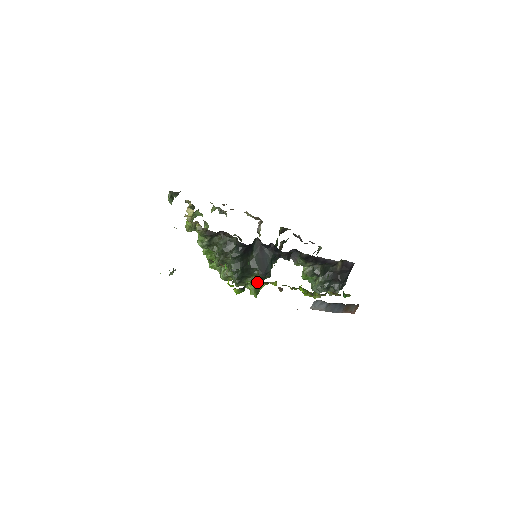
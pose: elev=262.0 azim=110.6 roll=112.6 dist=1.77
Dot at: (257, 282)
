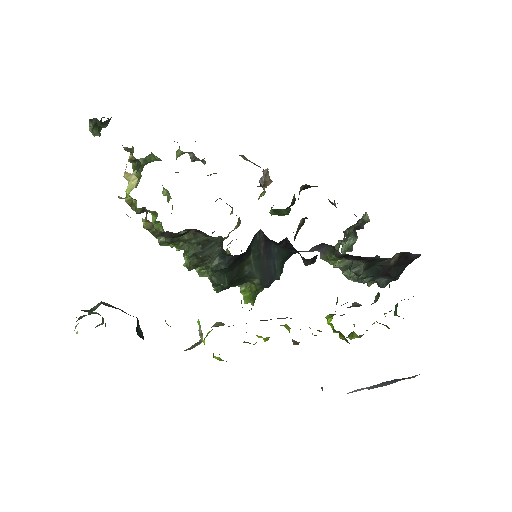
Dot at: (256, 289)
